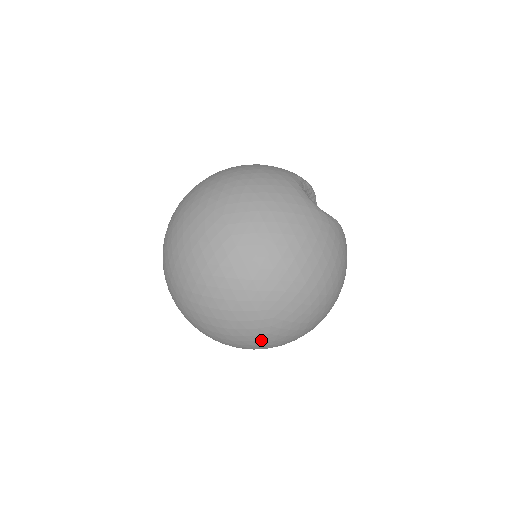
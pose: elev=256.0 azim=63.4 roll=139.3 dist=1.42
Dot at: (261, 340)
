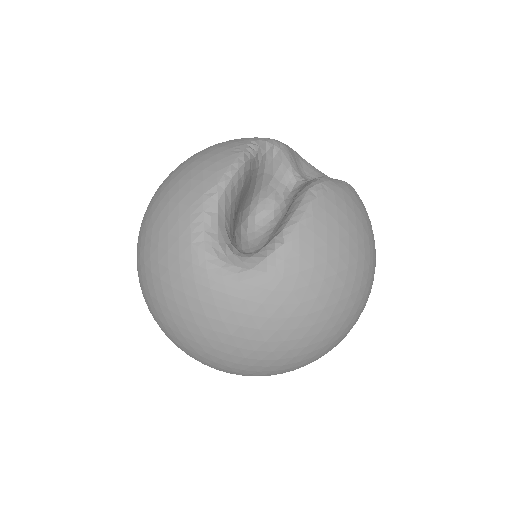
Dot at: occluded
